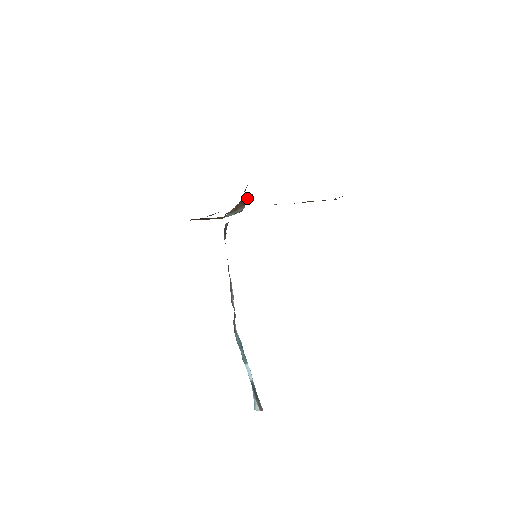
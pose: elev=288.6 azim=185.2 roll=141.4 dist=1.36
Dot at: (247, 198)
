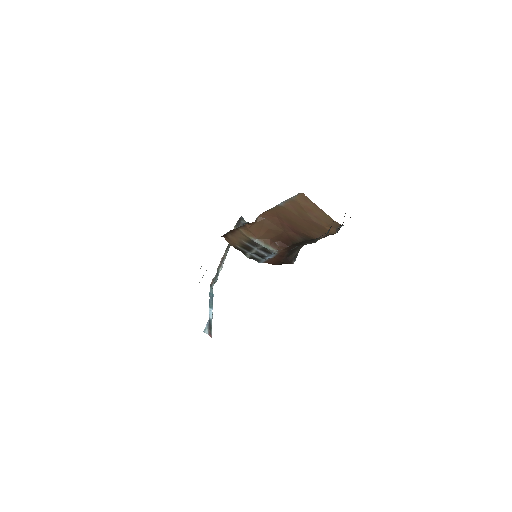
Dot at: (281, 245)
